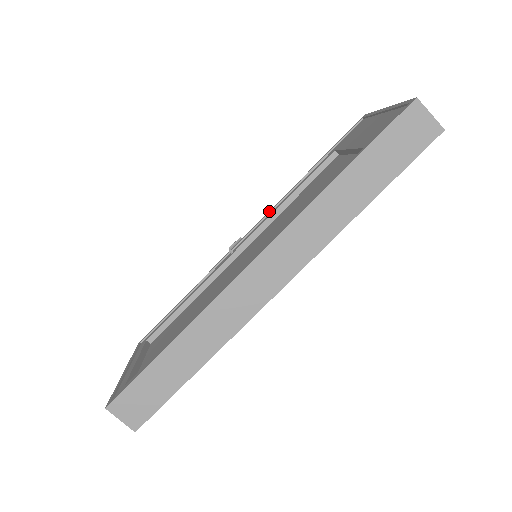
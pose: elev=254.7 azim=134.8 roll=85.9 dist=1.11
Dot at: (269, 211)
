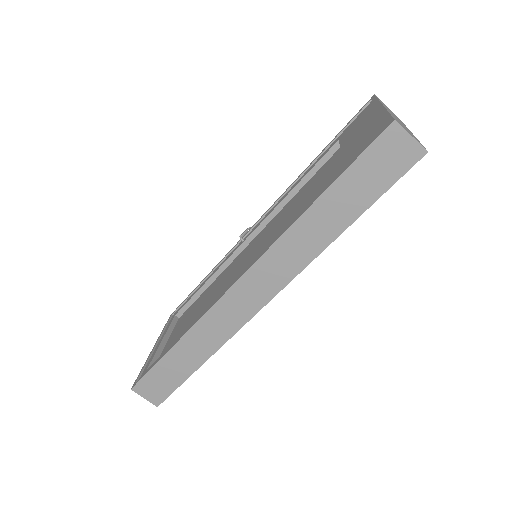
Dot at: (277, 200)
